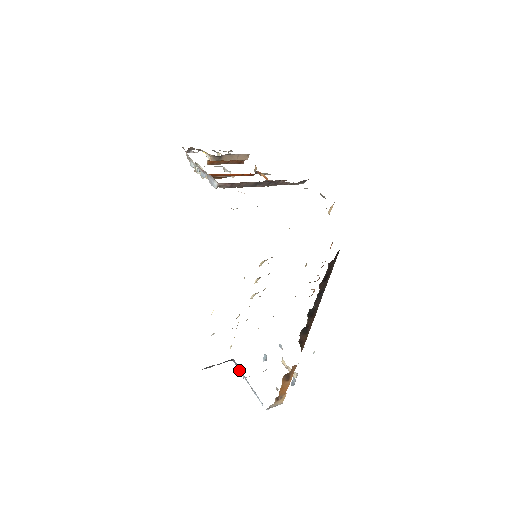
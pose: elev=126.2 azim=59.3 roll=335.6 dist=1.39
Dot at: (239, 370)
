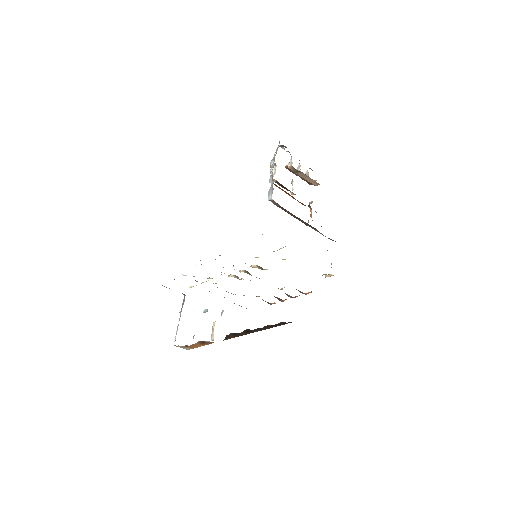
Dot at: (182, 305)
